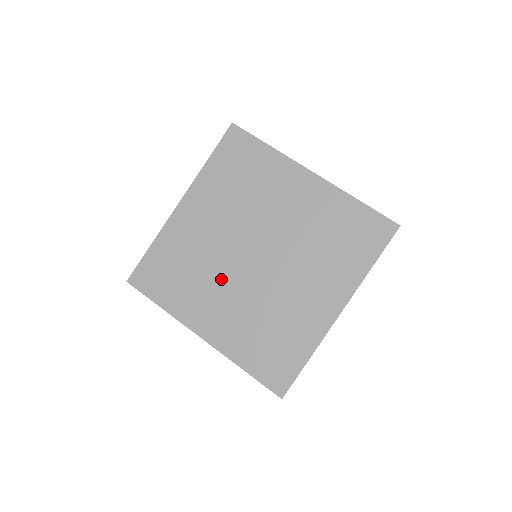
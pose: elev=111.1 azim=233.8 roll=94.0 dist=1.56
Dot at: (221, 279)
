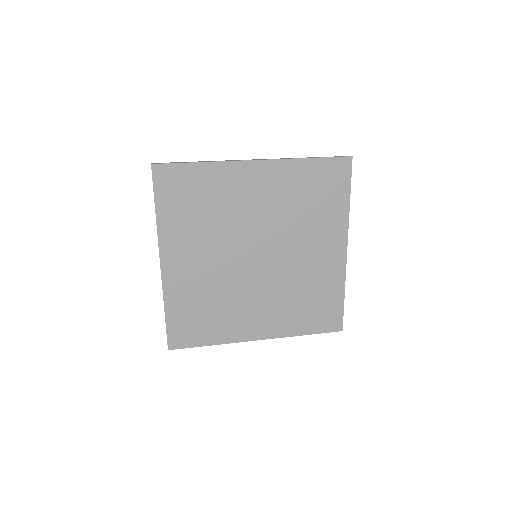
Dot at: (219, 245)
